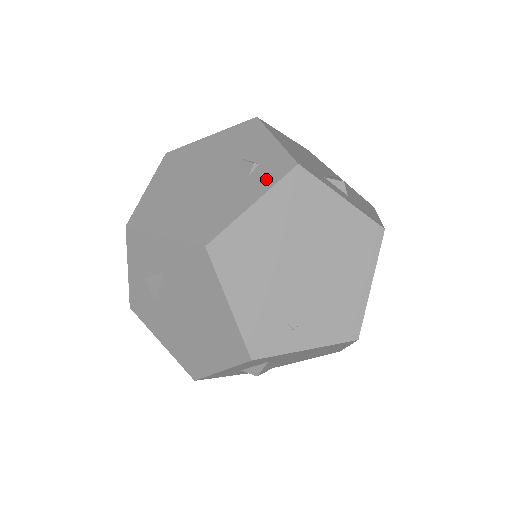
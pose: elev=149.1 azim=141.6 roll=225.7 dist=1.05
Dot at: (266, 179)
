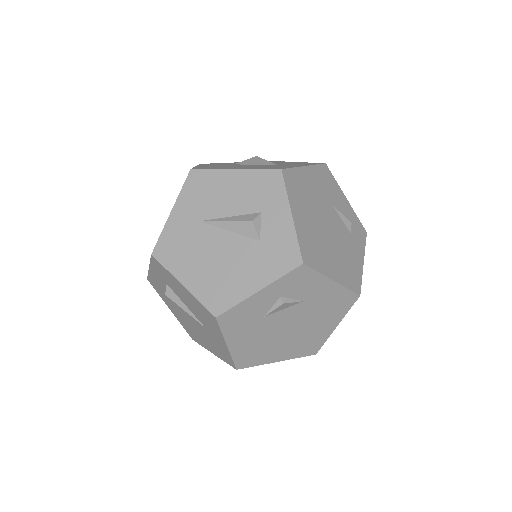
Dot at: (360, 241)
